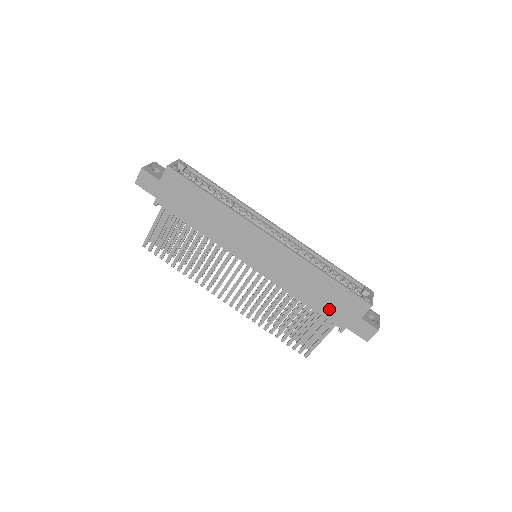
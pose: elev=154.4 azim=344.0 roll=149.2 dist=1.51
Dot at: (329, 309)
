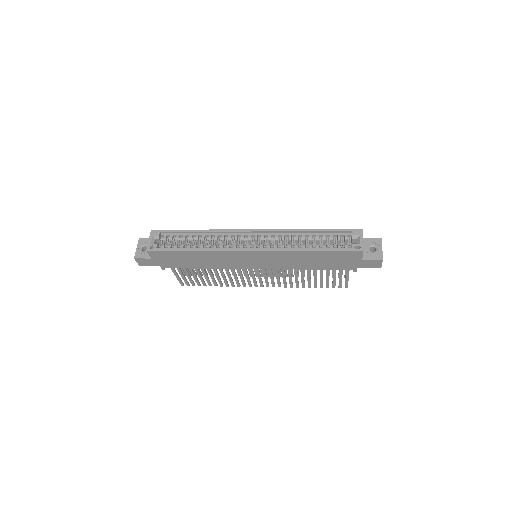
Dot at: (334, 265)
